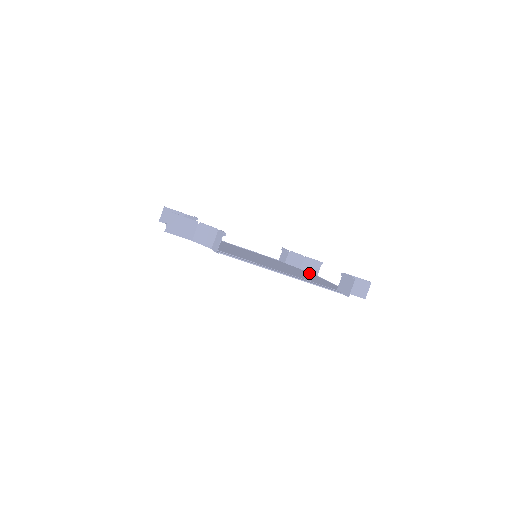
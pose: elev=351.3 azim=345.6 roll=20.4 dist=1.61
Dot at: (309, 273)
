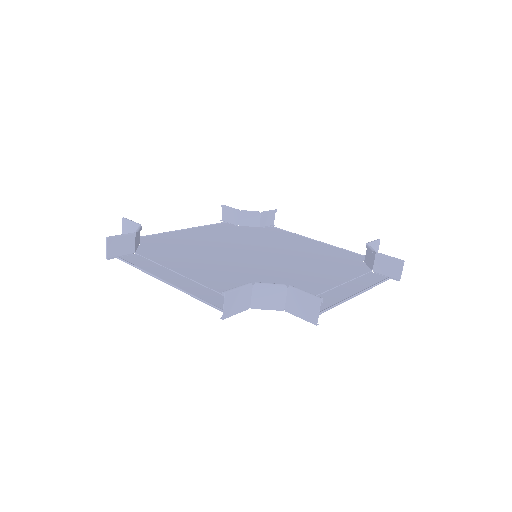
Dot at: (367, 277)
